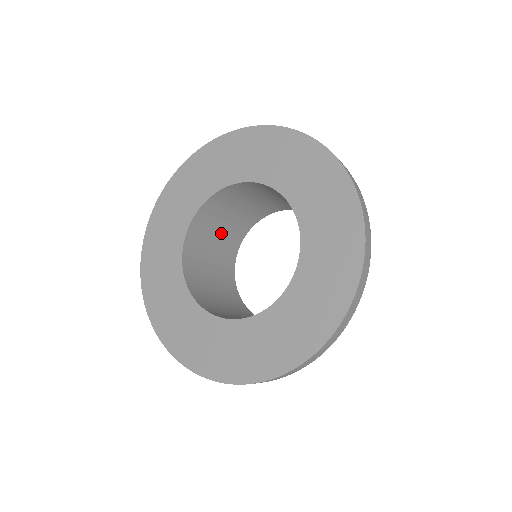
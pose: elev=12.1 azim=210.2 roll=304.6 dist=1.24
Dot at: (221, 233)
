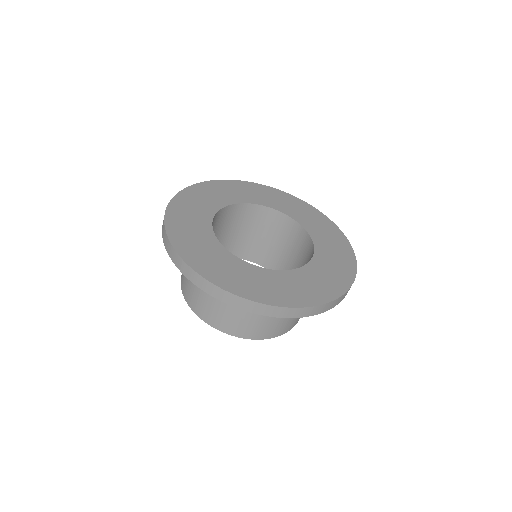
Dot at: occluded
